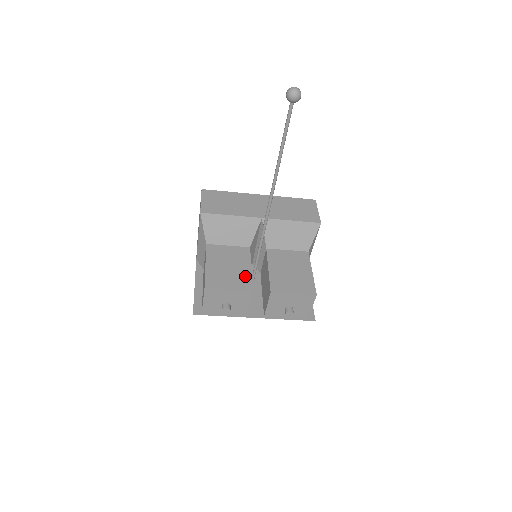
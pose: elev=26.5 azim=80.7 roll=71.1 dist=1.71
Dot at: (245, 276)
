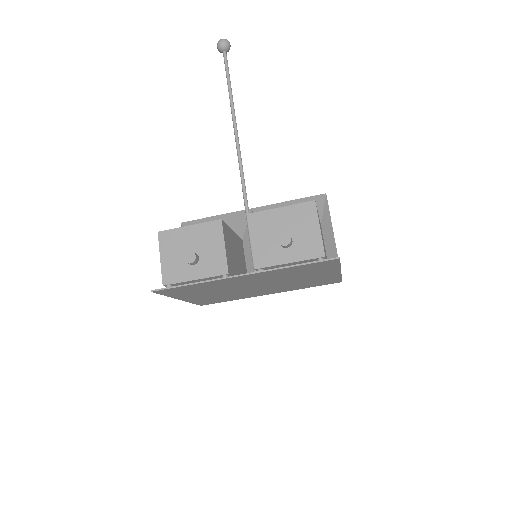
Dot at: occluded
